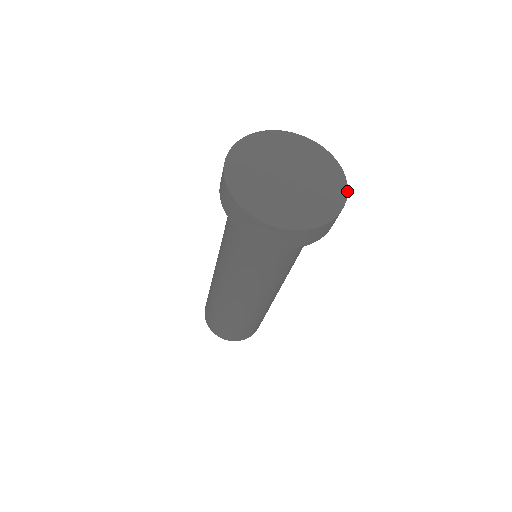
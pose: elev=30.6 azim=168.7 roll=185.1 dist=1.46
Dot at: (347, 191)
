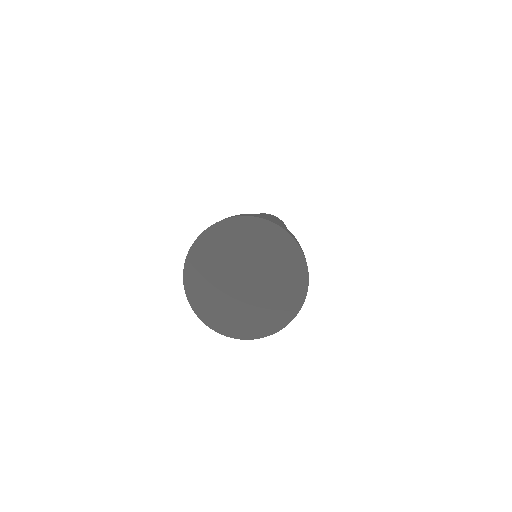
Dot at: (281, 329)
